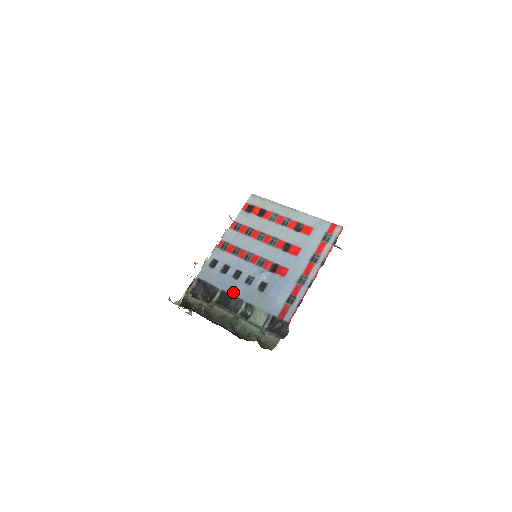
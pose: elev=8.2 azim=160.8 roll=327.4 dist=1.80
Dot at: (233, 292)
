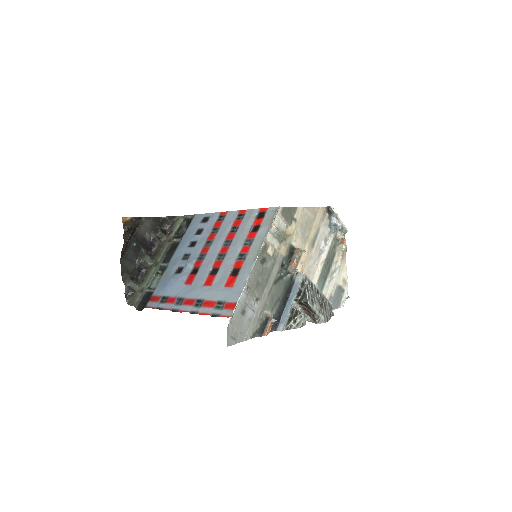
Dot at: (177, 250)
